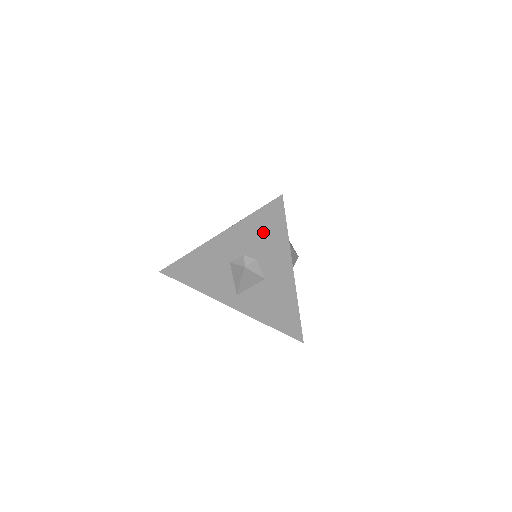
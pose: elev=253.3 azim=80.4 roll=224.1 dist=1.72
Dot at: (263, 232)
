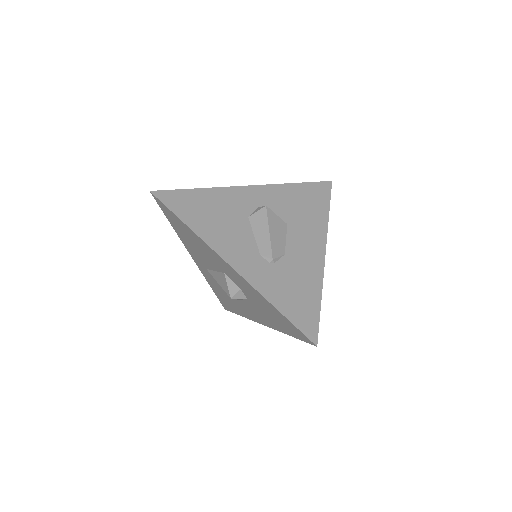
Dot at: (273, 315)
